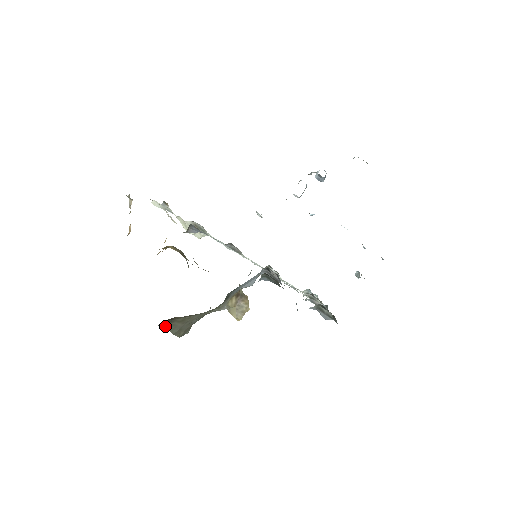
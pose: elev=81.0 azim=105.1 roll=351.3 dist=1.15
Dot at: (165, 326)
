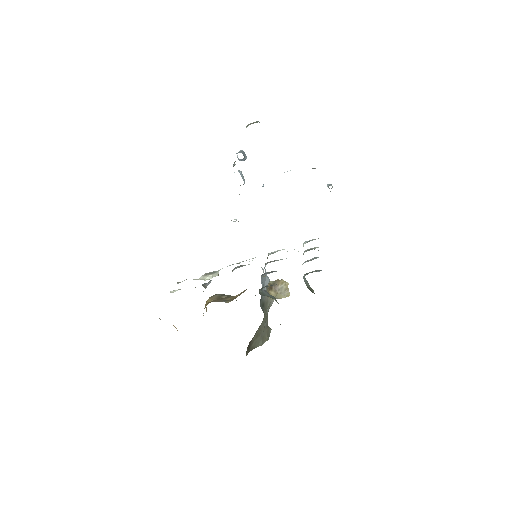
Dot at: (251, 349)
